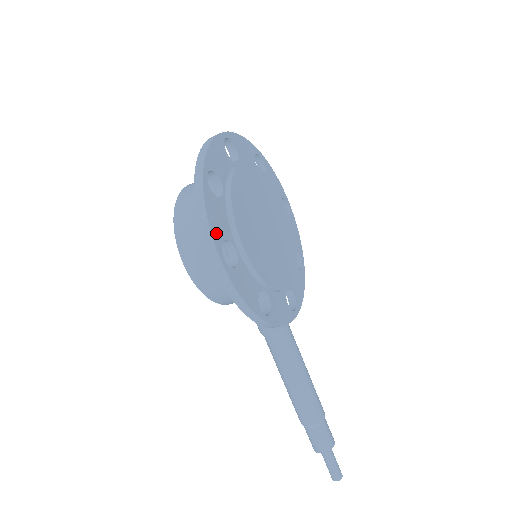
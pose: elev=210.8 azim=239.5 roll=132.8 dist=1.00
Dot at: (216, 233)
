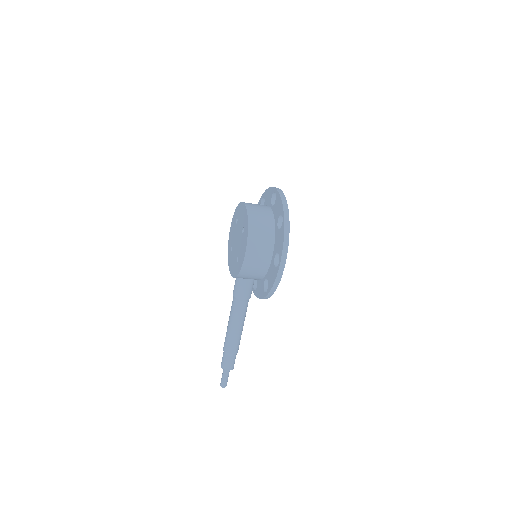
Dot at: (286, 250)
